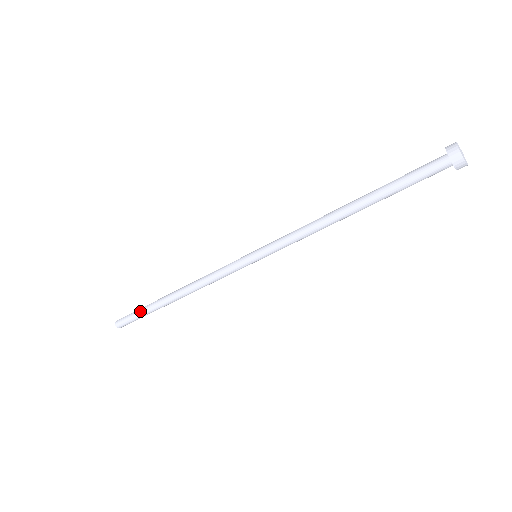
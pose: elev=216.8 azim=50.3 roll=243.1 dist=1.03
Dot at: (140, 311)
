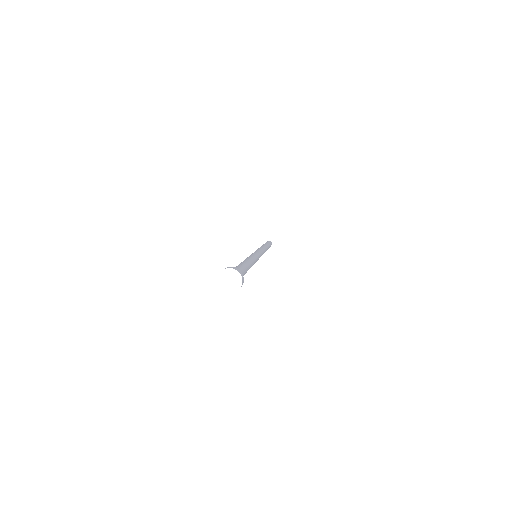
Dot at: occluded
